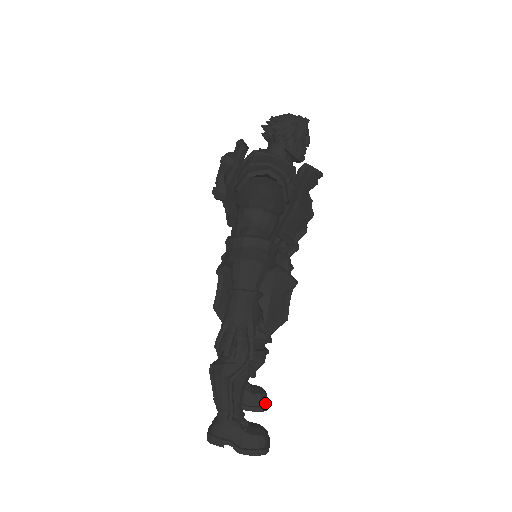
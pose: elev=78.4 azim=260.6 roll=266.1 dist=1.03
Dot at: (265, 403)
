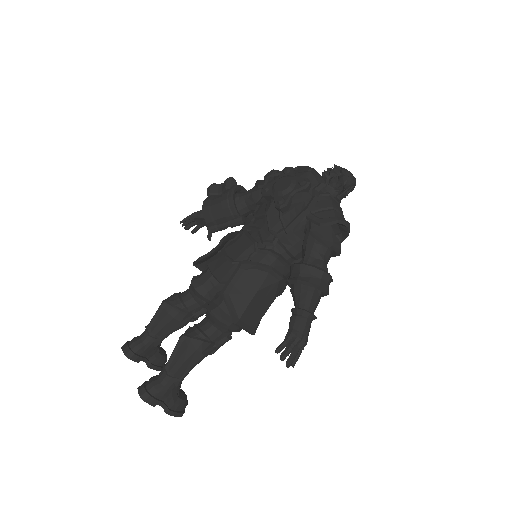
Dot at: occluded
